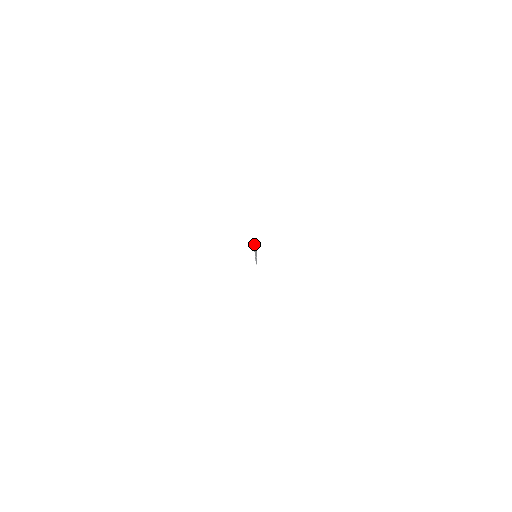
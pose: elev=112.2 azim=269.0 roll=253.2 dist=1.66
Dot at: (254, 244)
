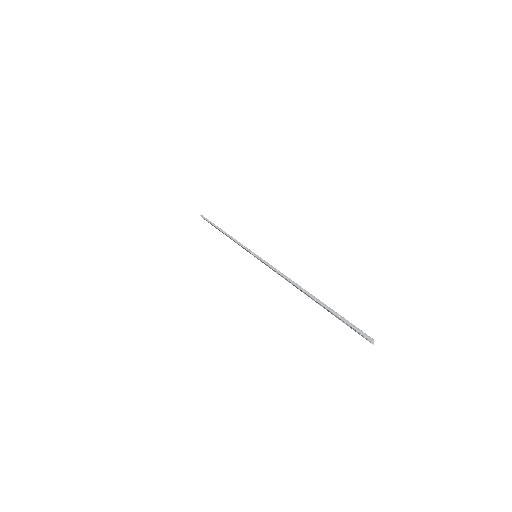
Dot at: (373, 343)
